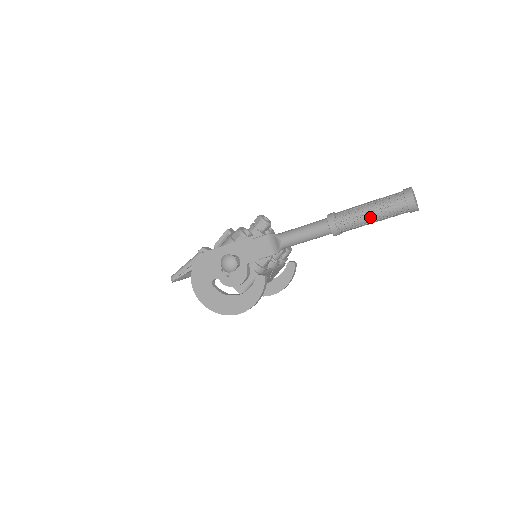
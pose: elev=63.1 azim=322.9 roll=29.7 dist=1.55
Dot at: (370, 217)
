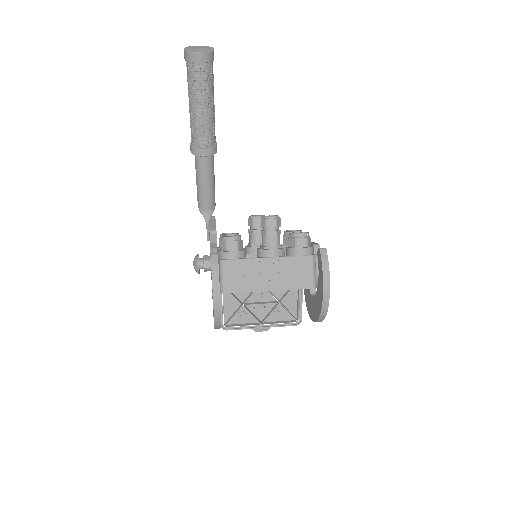
Dot at: (191, 107)
